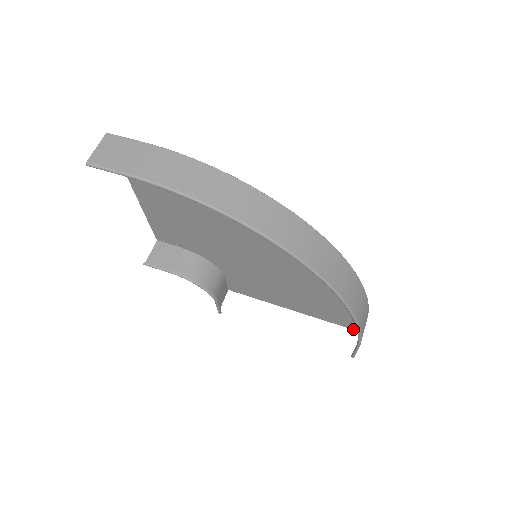
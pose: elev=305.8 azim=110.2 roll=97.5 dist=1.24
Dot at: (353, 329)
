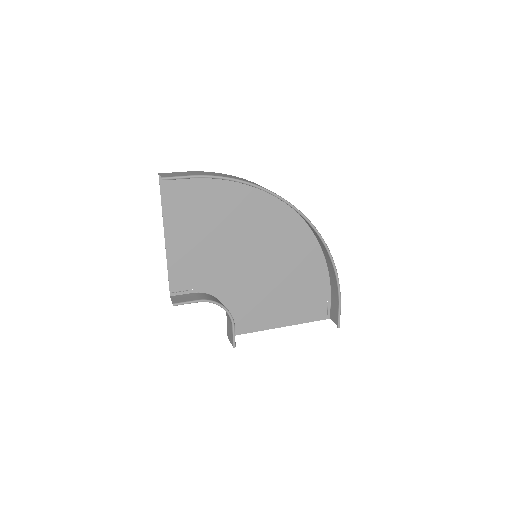
Dot at: (325, 319)
